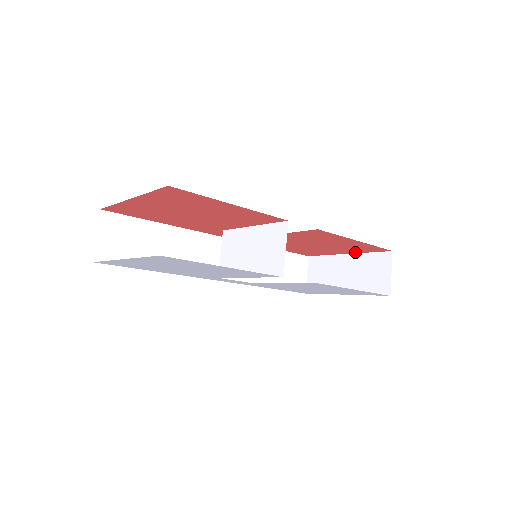
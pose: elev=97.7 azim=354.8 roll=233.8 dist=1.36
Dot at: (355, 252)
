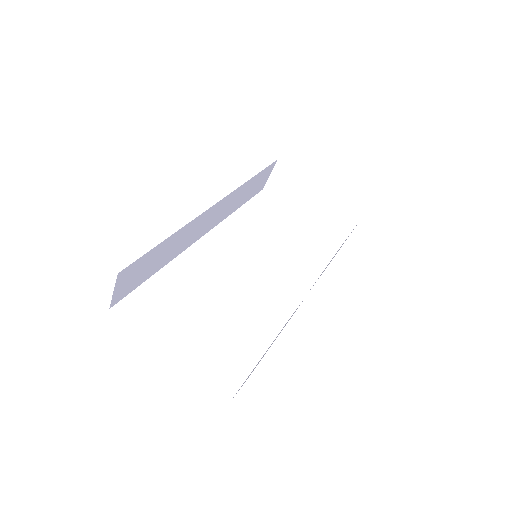
Dot at: (329, 197)
